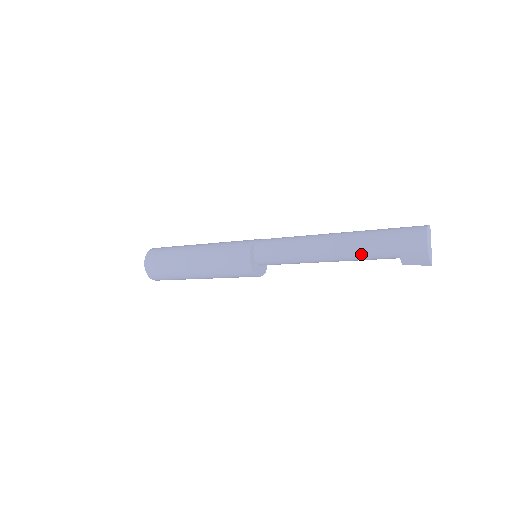
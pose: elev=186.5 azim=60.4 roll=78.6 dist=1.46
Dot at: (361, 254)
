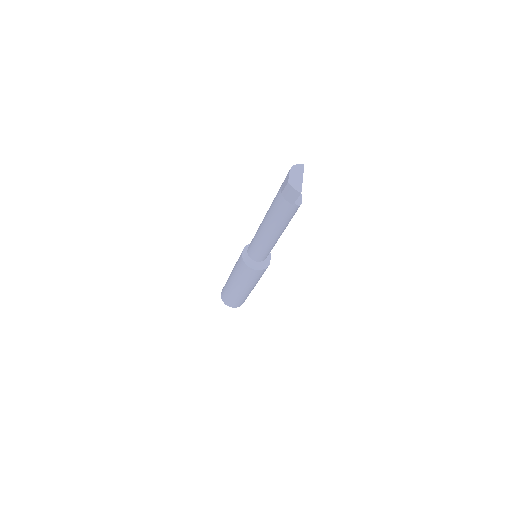
Dot at: (276, 213)
